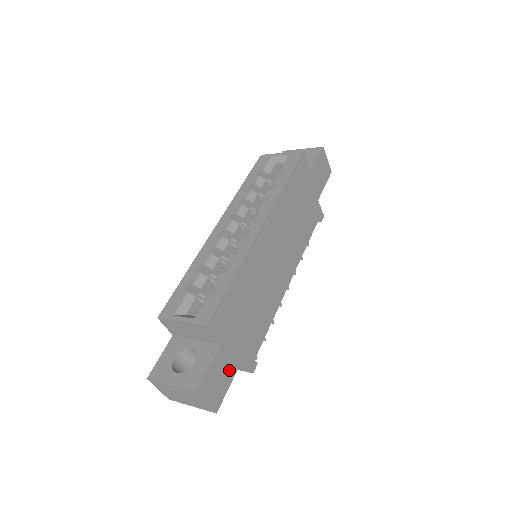
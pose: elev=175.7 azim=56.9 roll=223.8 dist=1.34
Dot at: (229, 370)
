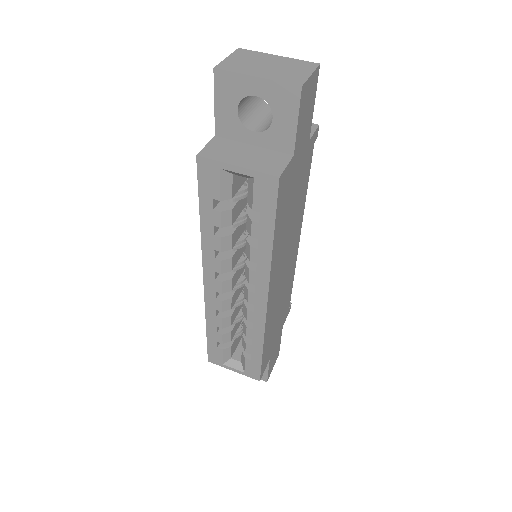
Dot at: (278, 344)
